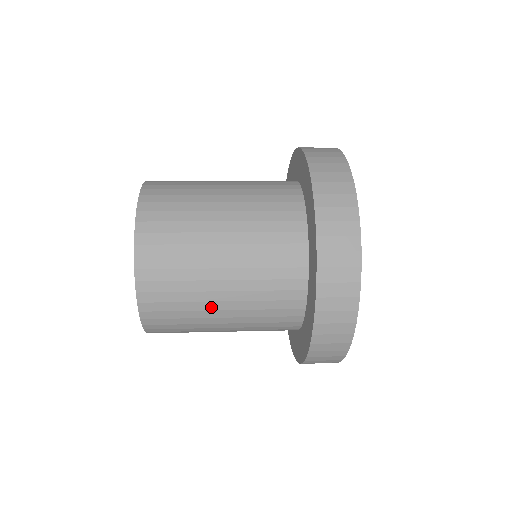
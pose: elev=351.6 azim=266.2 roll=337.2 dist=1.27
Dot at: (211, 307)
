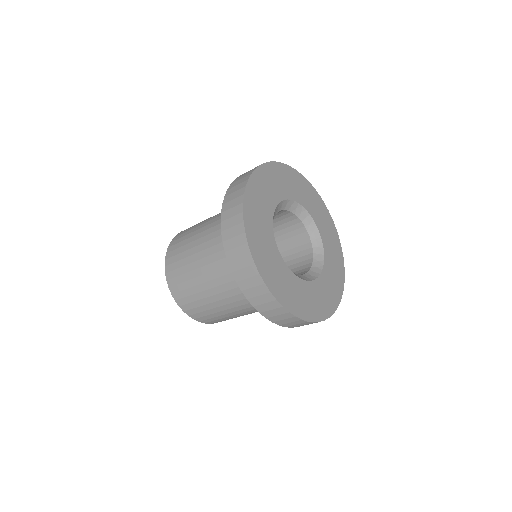
Dot at: (217, 305)
